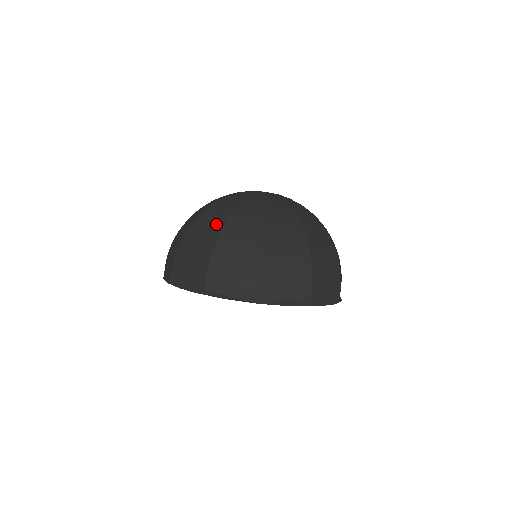
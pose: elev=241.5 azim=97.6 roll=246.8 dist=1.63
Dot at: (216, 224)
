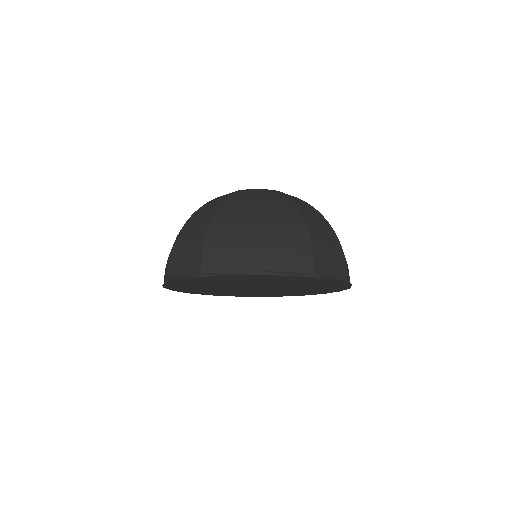
Dot at: (208, 212)
